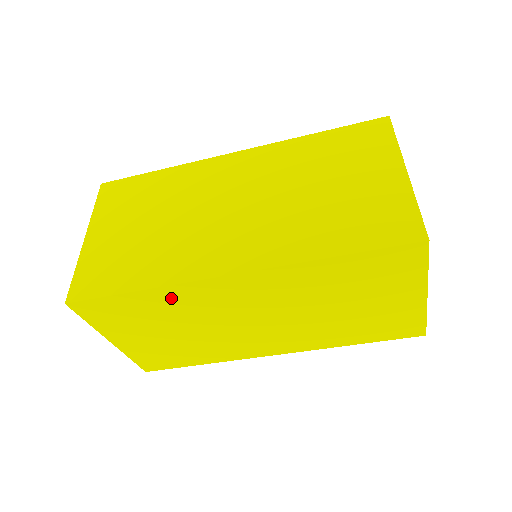
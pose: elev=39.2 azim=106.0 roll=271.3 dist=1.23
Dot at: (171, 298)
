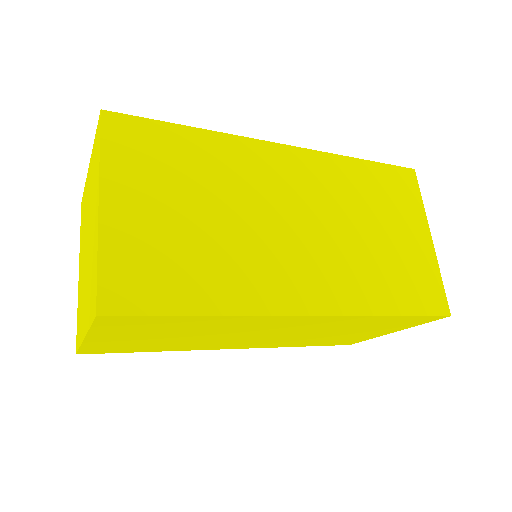
Dot at: (226, 321)
